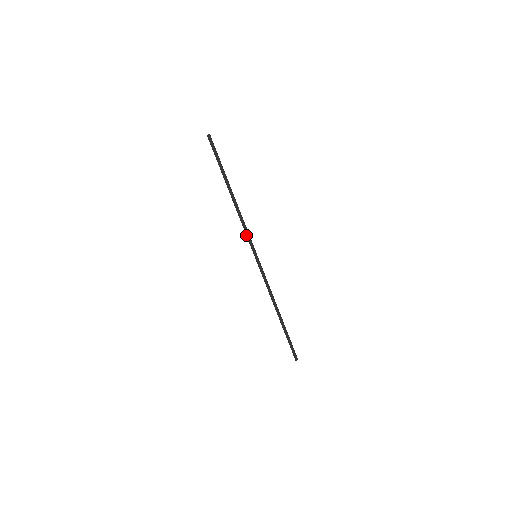
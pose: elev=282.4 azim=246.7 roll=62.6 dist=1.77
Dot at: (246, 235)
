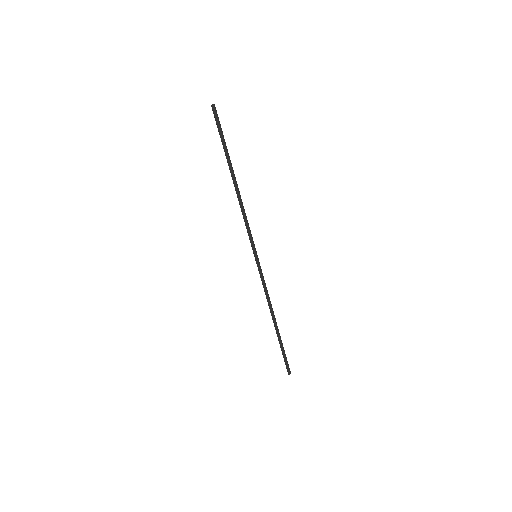
Dot at: (247, 231)
